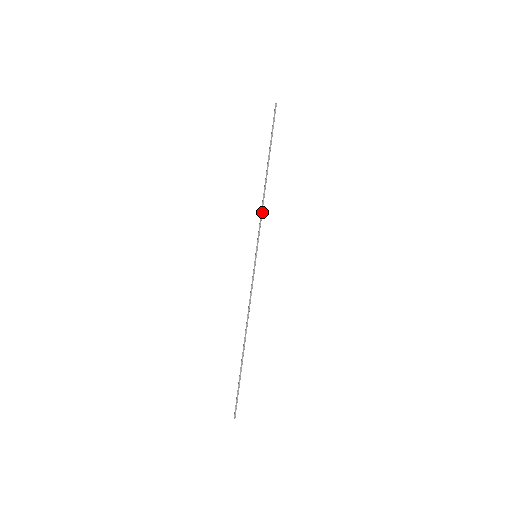
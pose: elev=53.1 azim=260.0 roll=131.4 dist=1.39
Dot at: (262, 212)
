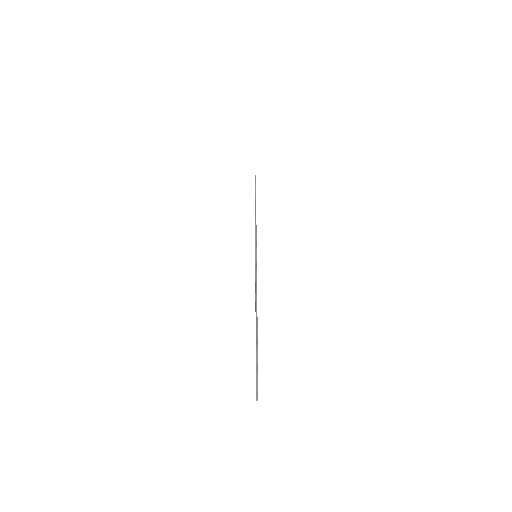
Dot at: (256, 228)
